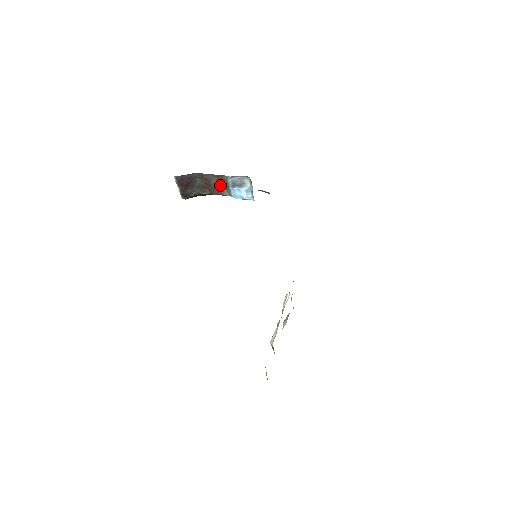
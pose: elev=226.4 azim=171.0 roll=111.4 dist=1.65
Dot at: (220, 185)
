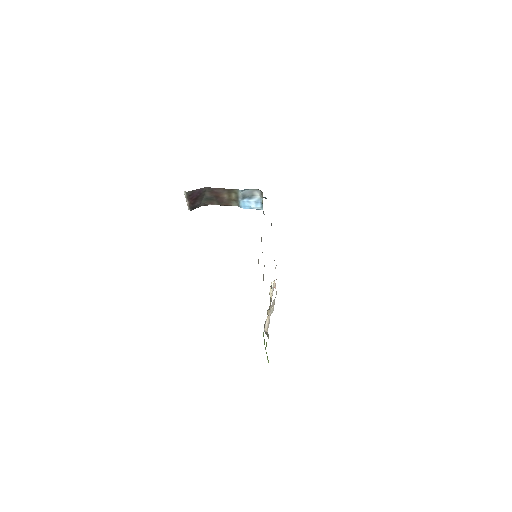
Dot at: (229, 197)
